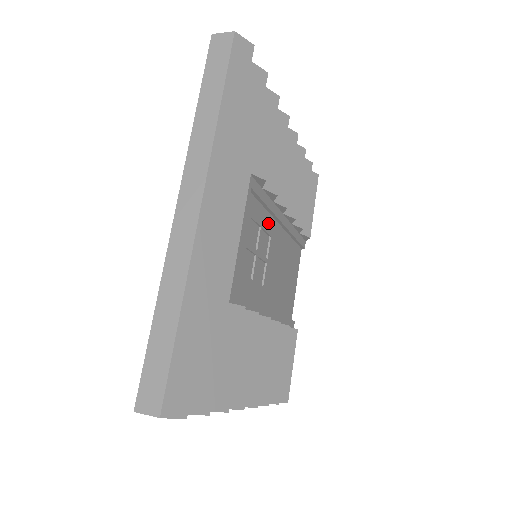
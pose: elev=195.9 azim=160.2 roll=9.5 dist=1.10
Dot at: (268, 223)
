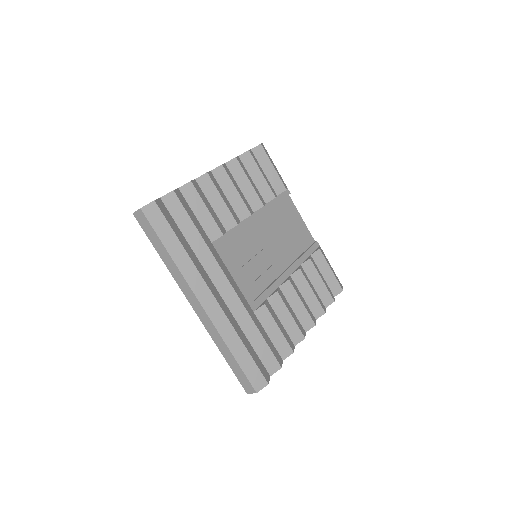
Dot at: (248, 233)
